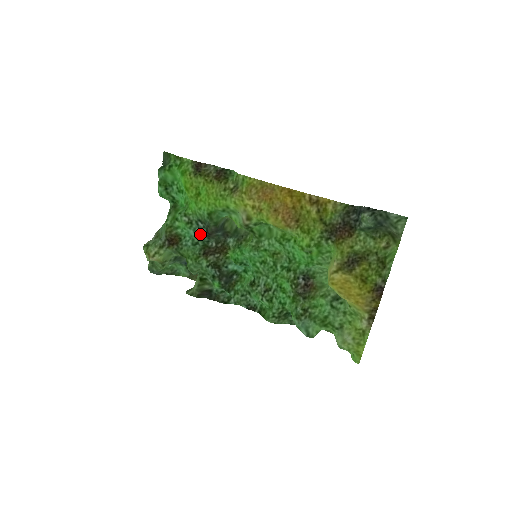
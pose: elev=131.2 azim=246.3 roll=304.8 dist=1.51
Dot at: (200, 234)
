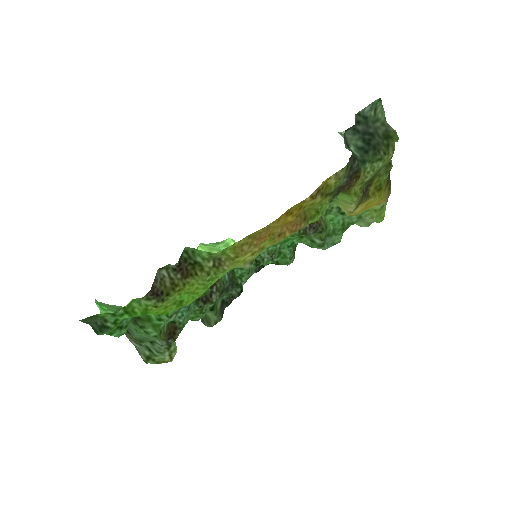
Dot at: occluded
